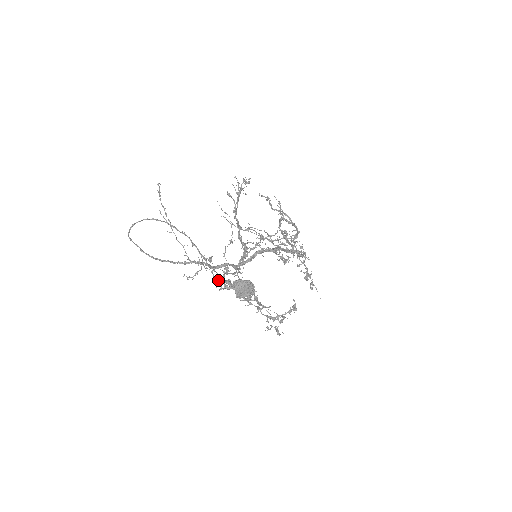
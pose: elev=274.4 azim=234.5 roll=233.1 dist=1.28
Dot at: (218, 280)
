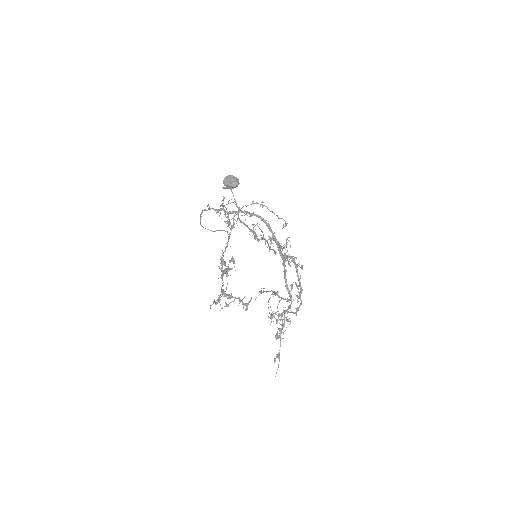
Dot at: occluded
